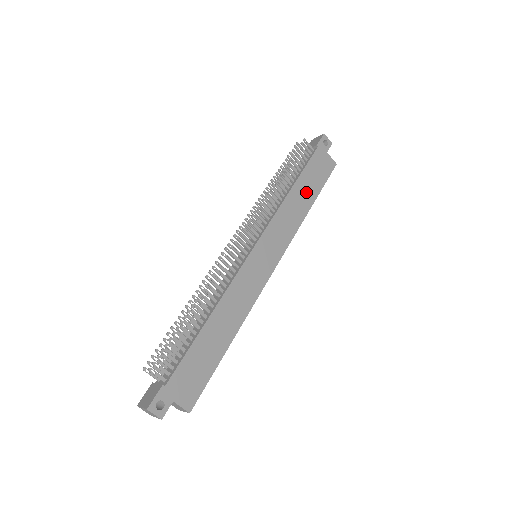
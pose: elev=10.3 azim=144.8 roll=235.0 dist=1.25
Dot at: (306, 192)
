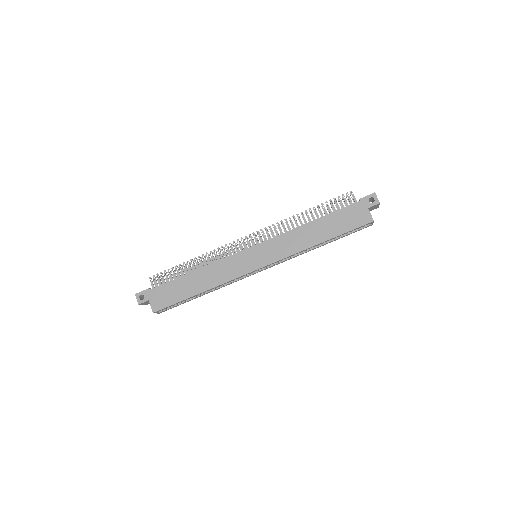
Dot at: (323, 230)
